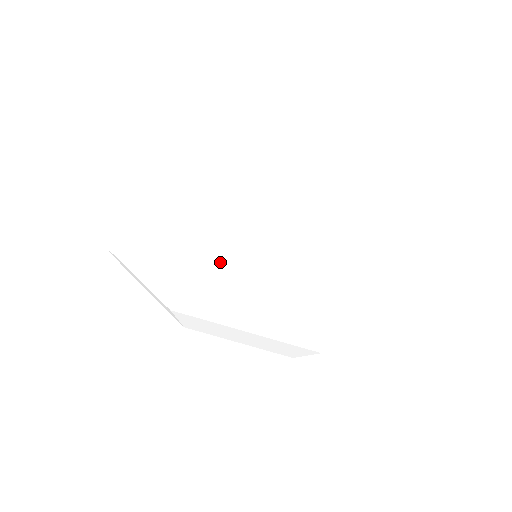
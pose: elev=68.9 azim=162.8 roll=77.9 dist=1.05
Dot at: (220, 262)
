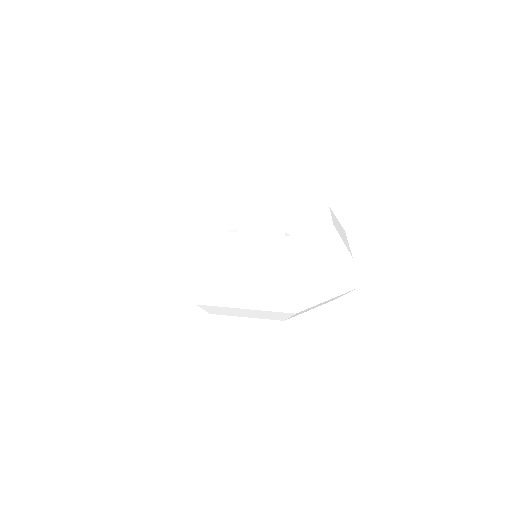
Dot at: (305, 271)
